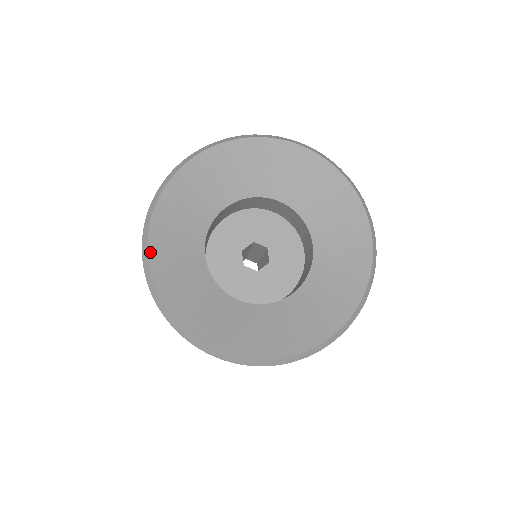
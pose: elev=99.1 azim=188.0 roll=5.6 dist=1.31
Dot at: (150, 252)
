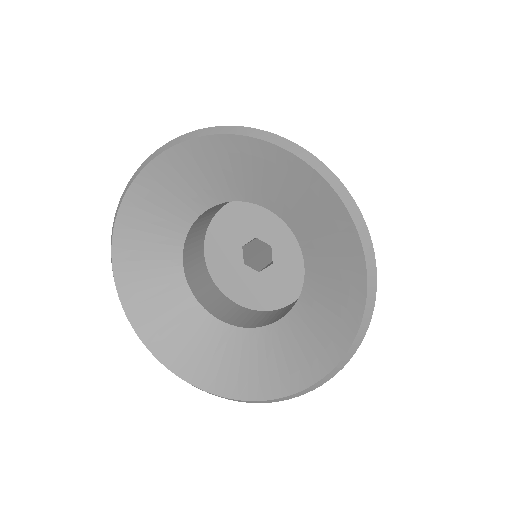
Dot at: (177, 372)
